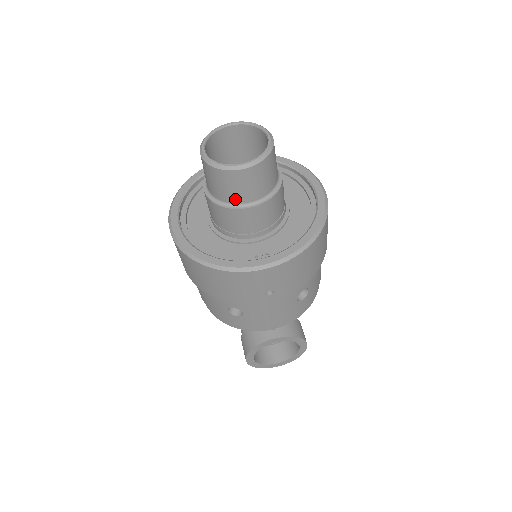
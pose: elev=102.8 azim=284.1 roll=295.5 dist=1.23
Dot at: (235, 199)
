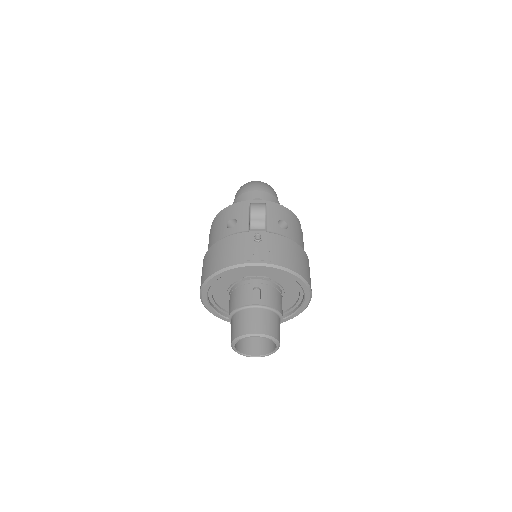
Dot at: occluded
